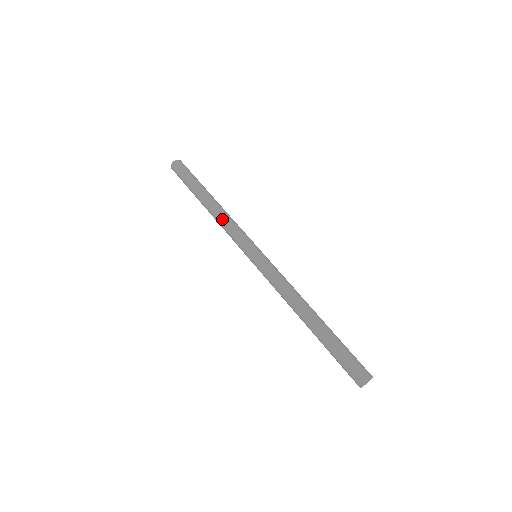
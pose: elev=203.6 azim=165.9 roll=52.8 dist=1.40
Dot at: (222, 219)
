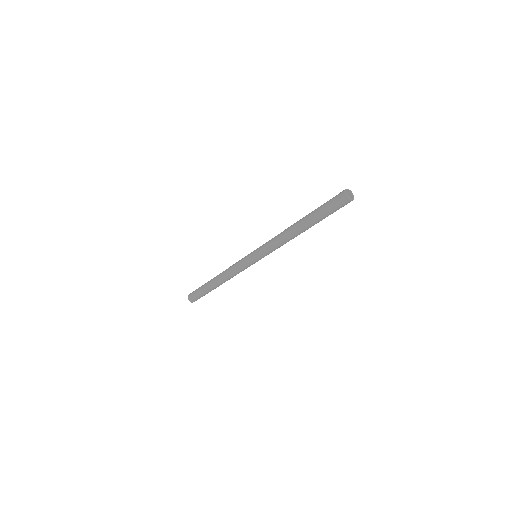
Dot at: (227, 272)
